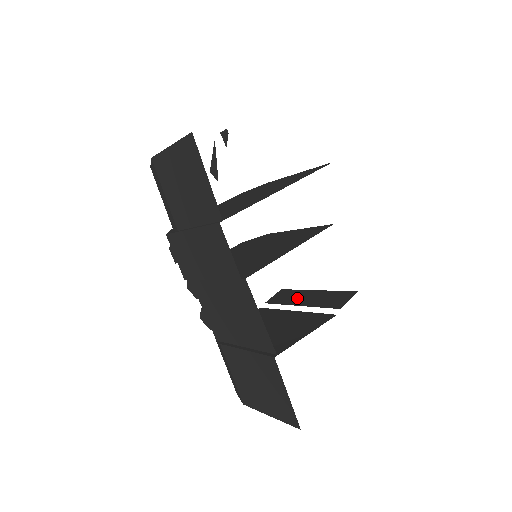
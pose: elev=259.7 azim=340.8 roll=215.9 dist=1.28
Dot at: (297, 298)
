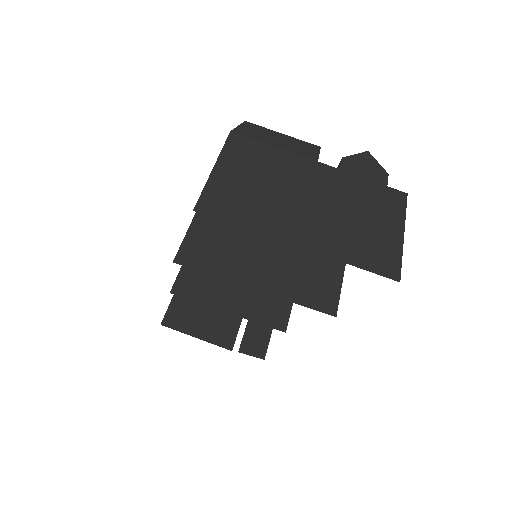
Dot at: occluded
